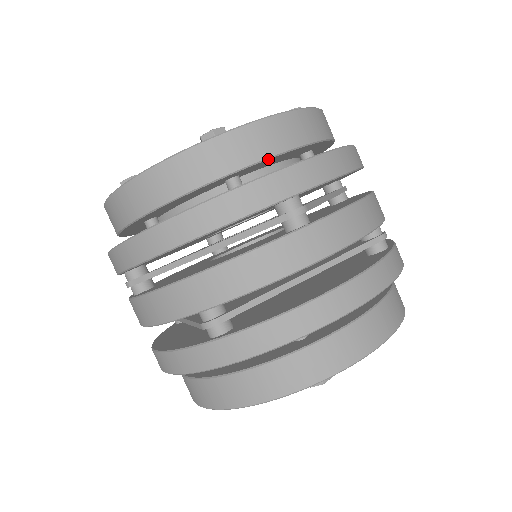
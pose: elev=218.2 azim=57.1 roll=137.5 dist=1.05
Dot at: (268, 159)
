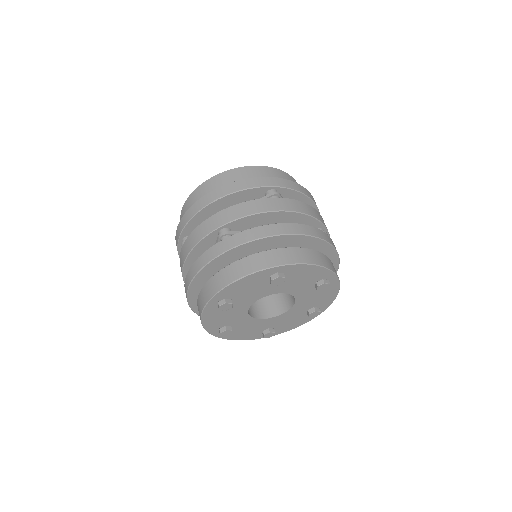
Dot at: occluded
